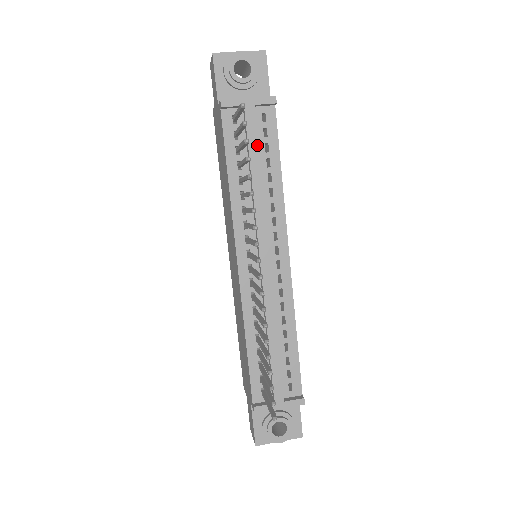
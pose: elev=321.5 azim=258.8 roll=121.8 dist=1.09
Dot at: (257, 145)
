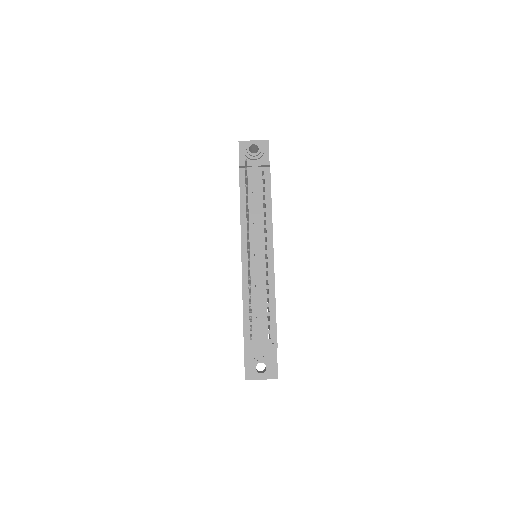
Dot at: (258, 187)
